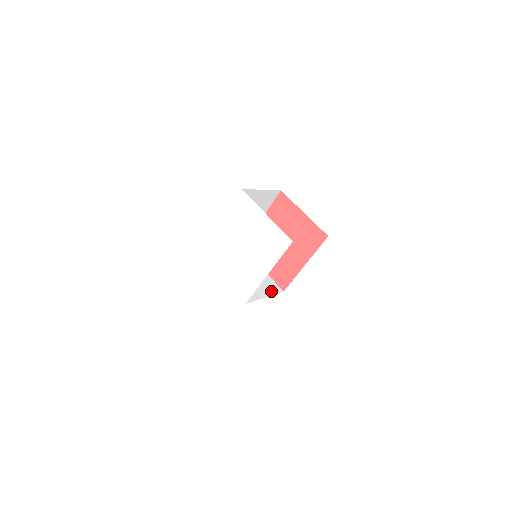
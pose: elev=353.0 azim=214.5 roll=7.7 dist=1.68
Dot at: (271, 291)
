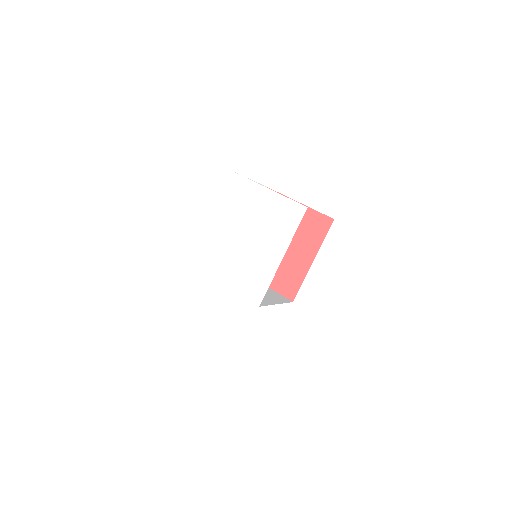
Dot at: (280, 300)
